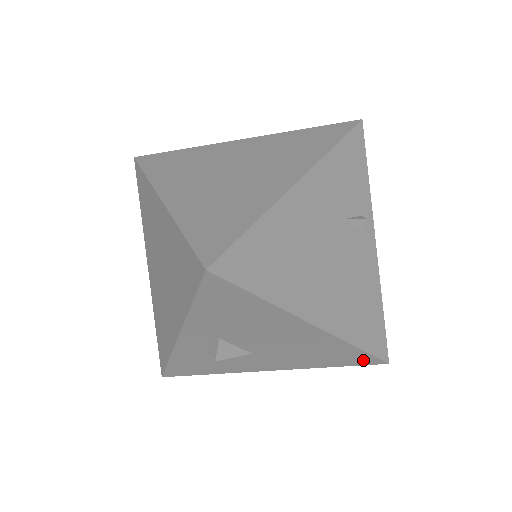
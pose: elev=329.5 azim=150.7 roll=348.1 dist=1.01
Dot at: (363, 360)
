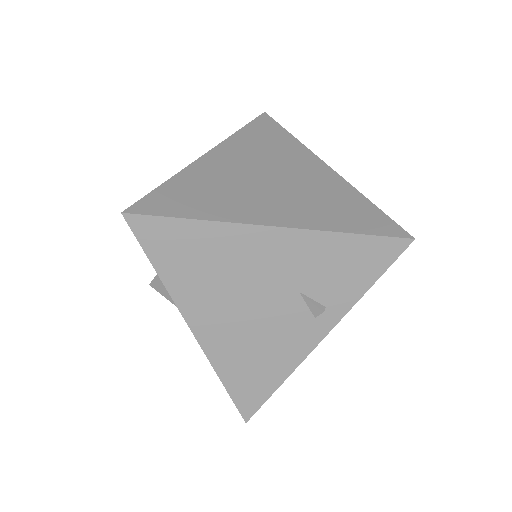
Dot at: occluded
